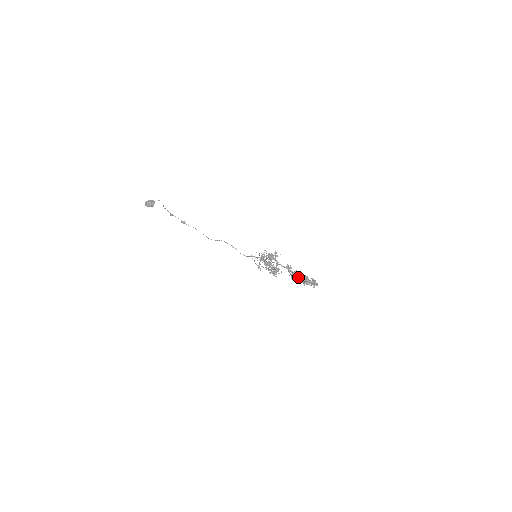
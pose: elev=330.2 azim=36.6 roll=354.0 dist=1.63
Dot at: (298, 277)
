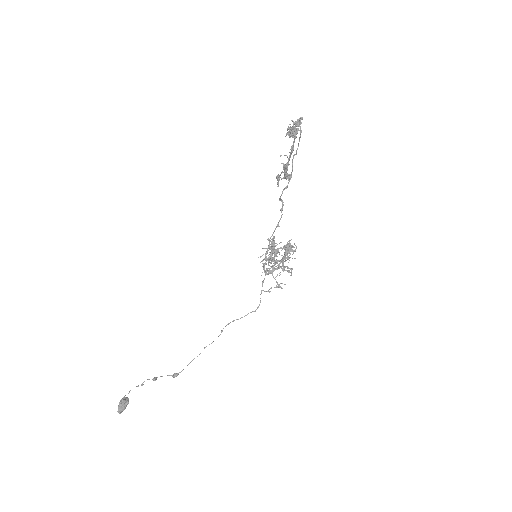
Dot at: occluded
